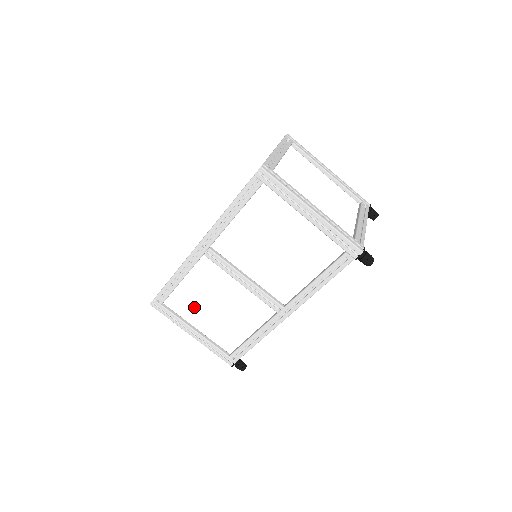
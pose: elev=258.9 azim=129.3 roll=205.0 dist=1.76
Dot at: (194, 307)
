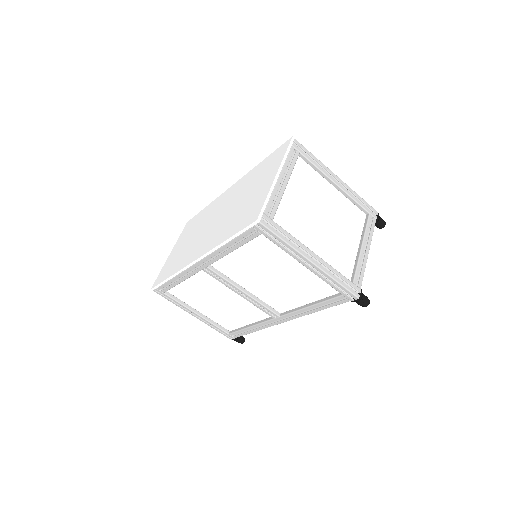
Dot at: (195, 298)
